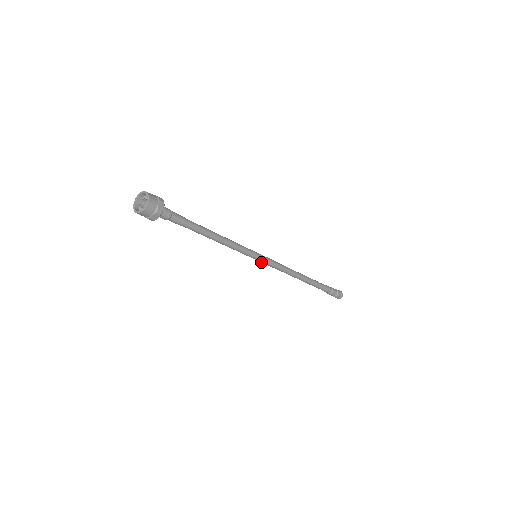
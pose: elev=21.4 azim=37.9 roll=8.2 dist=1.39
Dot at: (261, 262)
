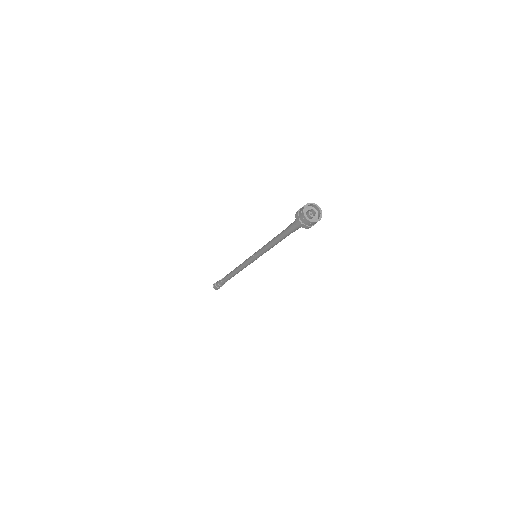
Dot at: (250, 259)
